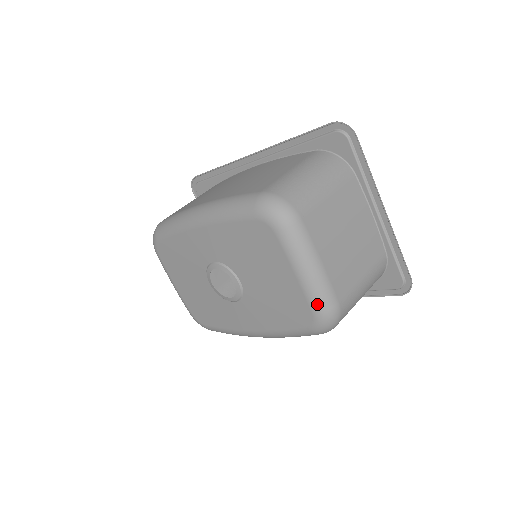
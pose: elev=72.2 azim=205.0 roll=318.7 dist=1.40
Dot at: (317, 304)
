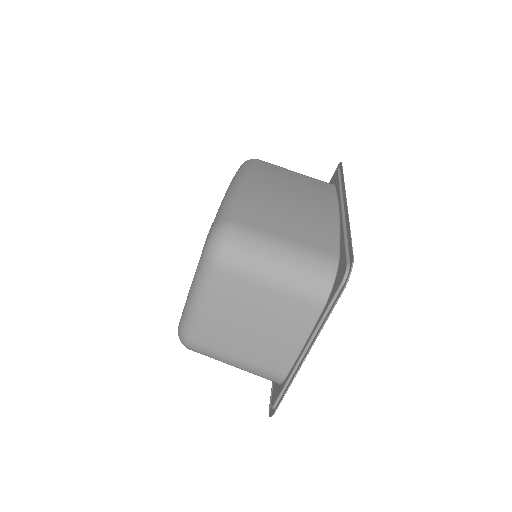
Dot at: (182, 321)
